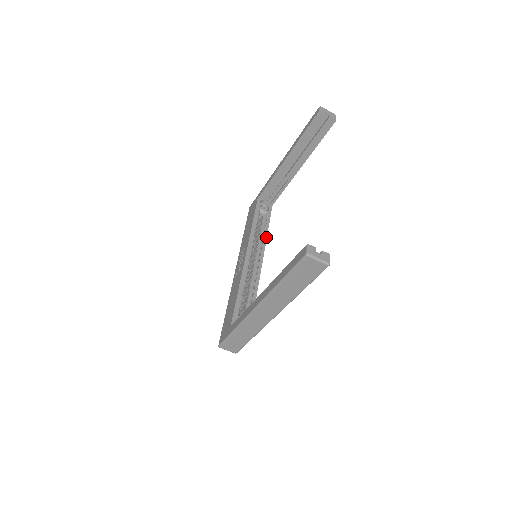
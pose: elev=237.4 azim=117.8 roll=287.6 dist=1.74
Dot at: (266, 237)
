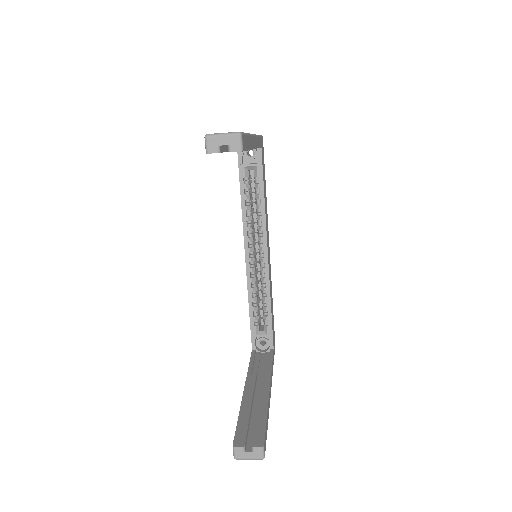
Dot at: (264, 213)
